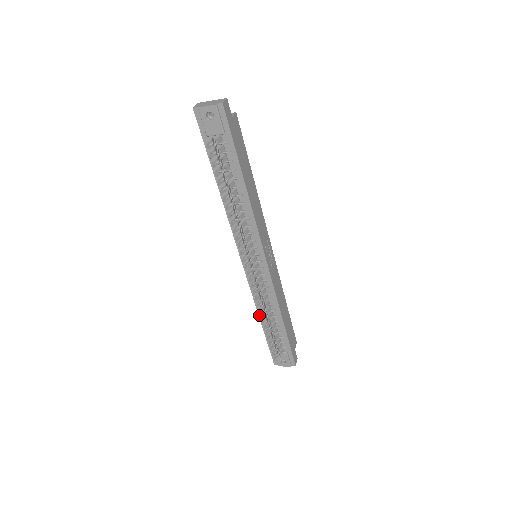
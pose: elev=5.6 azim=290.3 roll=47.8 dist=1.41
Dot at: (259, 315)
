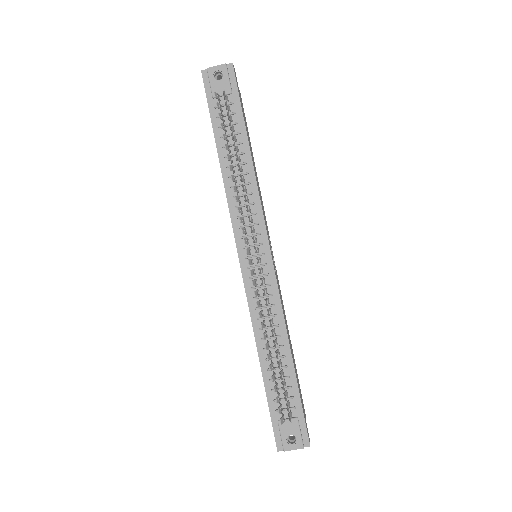
Dot at: (258, 350)
